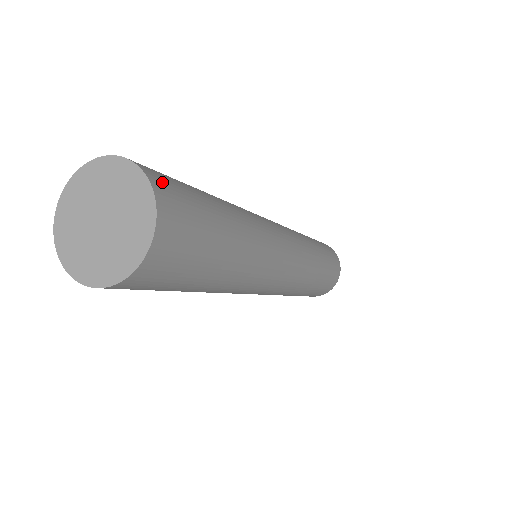
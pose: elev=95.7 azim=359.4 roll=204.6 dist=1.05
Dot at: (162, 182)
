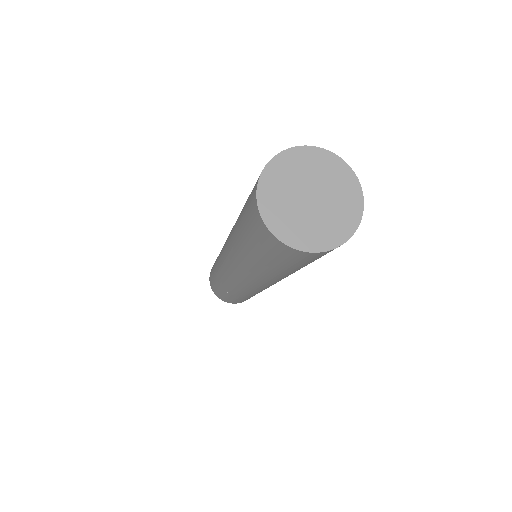
Dot at: occluded
